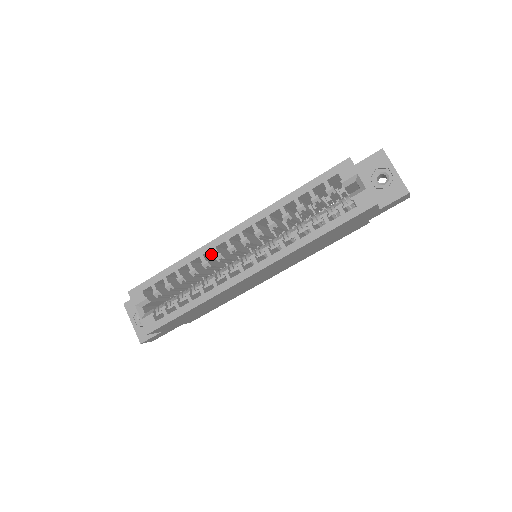
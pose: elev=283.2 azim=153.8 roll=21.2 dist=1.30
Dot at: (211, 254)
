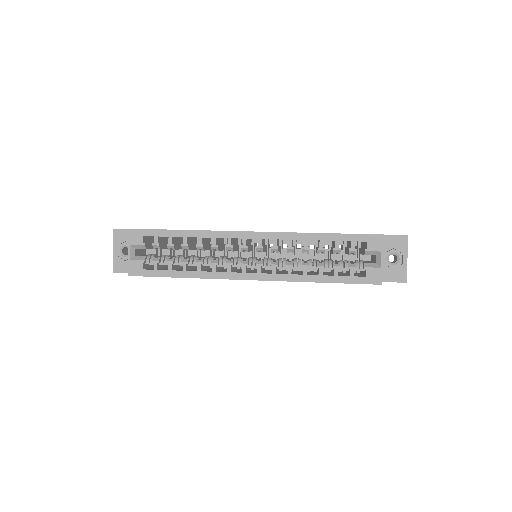
Dot at: occluded
